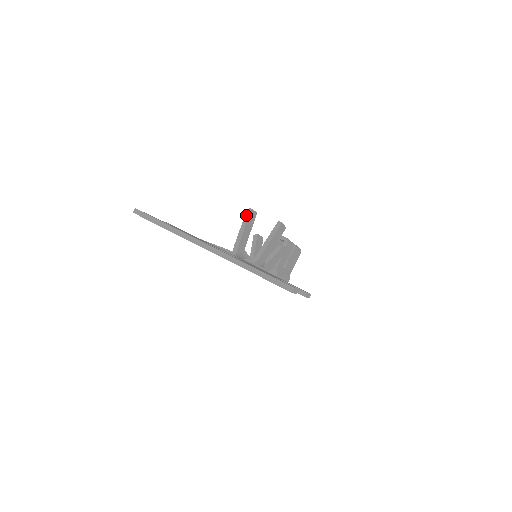
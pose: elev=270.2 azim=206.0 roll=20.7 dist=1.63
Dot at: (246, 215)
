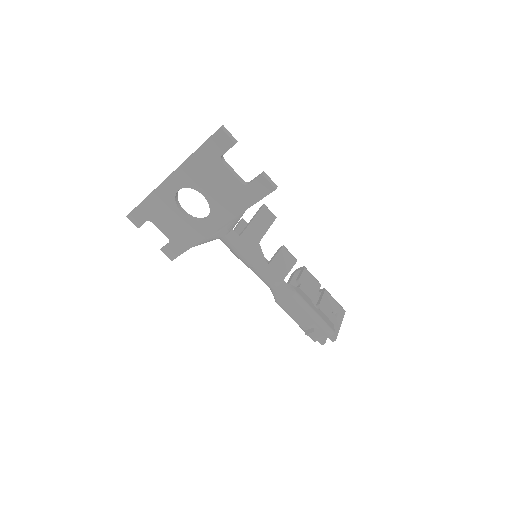
Dot at: (238, 223)
